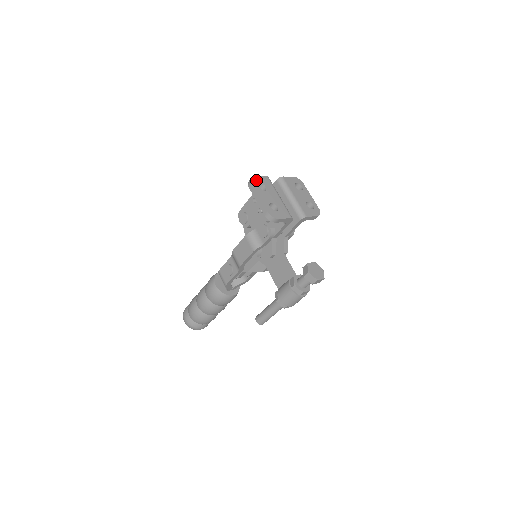
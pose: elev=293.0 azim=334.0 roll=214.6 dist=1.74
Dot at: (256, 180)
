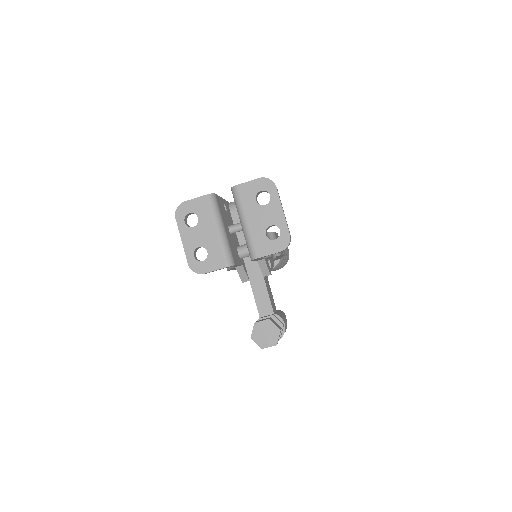
Dot at: (184, 209)
